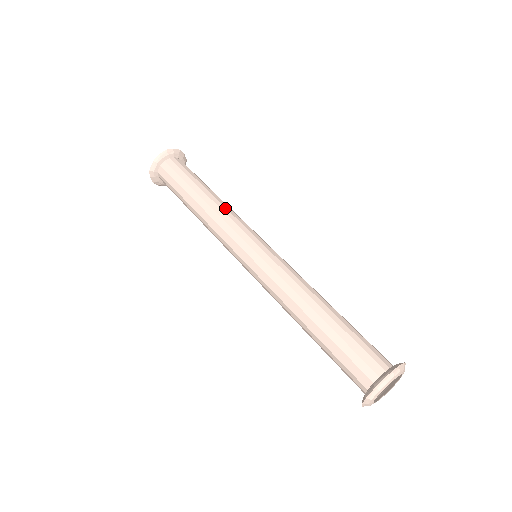
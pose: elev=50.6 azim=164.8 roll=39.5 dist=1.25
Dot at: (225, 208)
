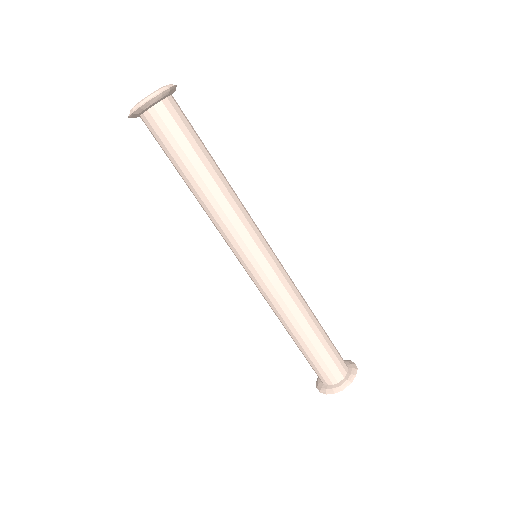
Dot at: (237, 196)
